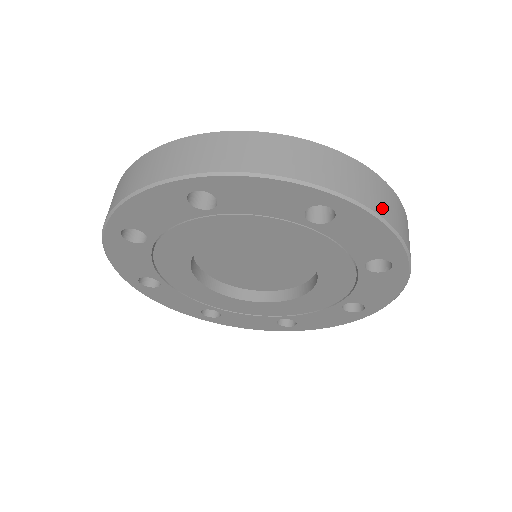
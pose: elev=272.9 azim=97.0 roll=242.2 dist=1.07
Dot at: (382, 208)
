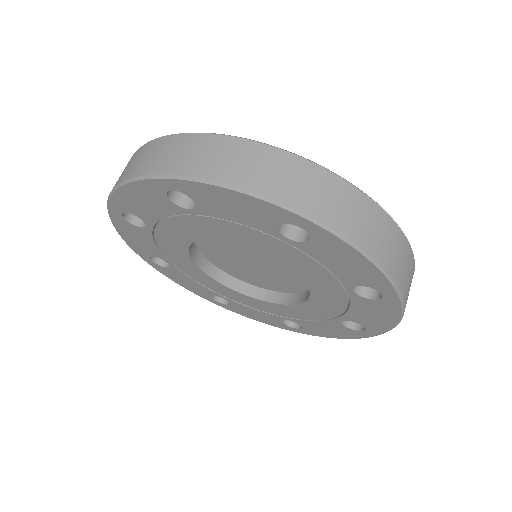
Dot at: occluded
